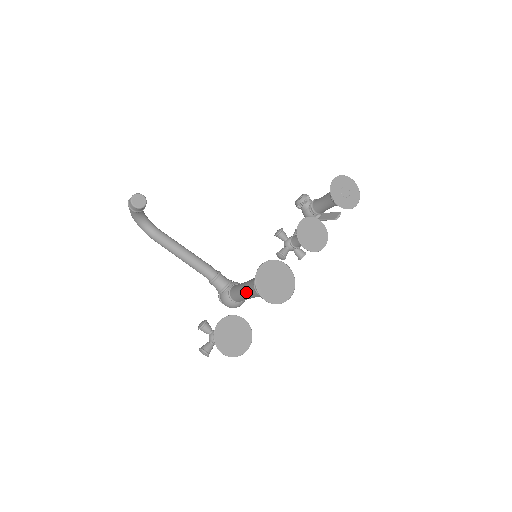
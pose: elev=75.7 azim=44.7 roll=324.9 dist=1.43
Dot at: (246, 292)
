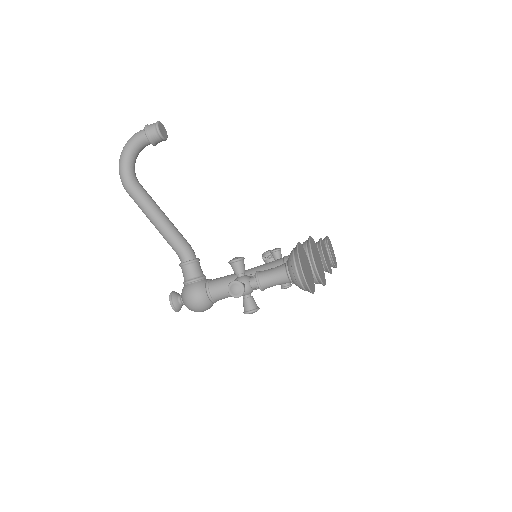
Dot at: occluded
